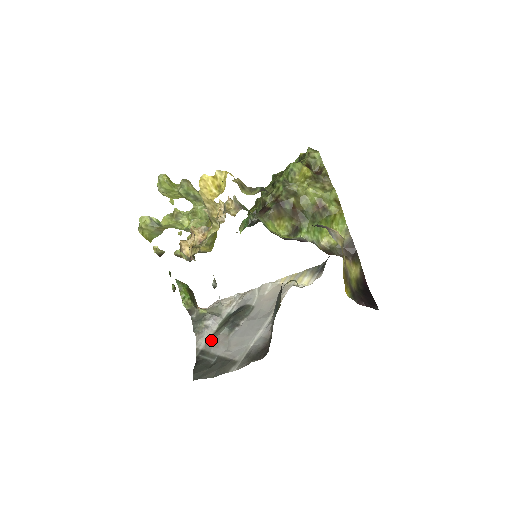
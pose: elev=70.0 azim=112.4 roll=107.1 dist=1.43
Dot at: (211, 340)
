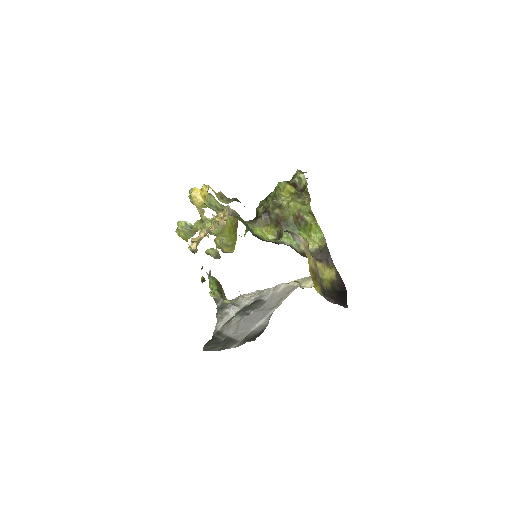
Dot at: (226, 324)
